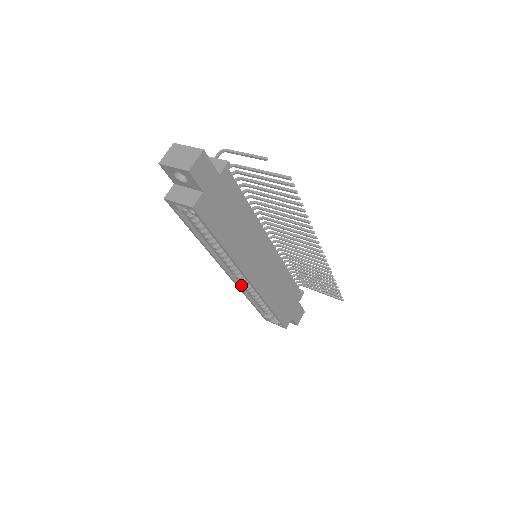
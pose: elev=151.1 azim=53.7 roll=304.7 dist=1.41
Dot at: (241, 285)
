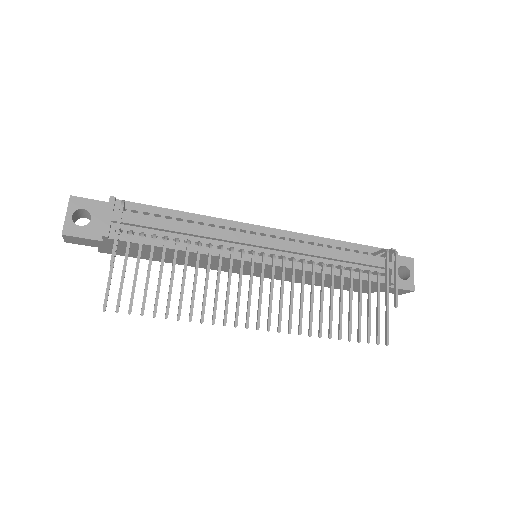
Dot at: occluded
